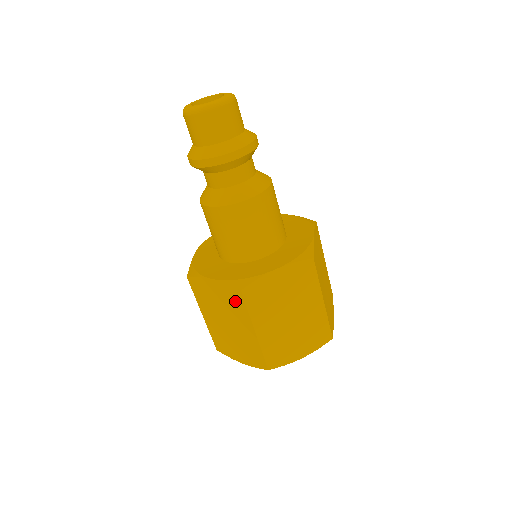
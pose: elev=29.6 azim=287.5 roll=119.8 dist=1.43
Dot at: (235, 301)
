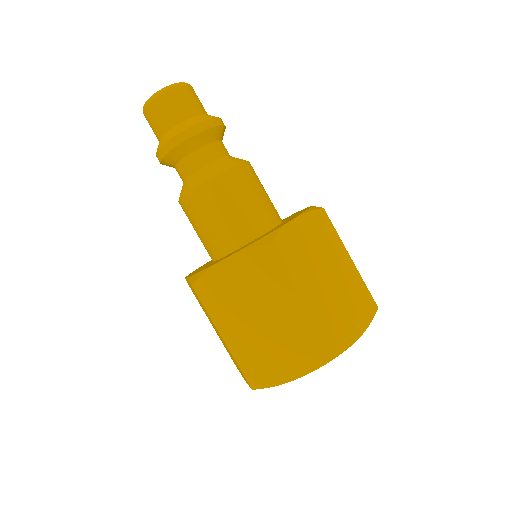
Dot at: (199, 300)
